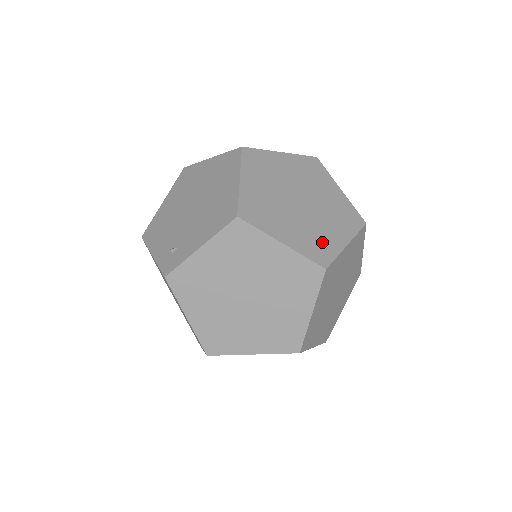
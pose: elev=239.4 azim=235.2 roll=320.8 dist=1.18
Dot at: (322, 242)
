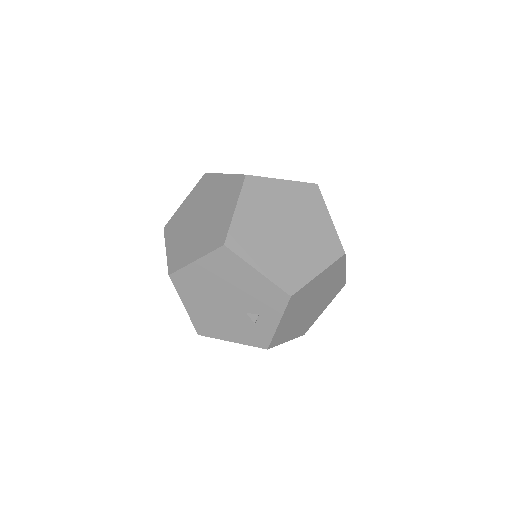
Dot at: occluded
